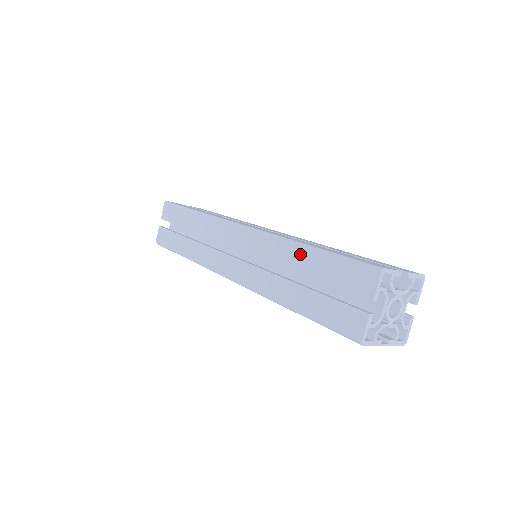
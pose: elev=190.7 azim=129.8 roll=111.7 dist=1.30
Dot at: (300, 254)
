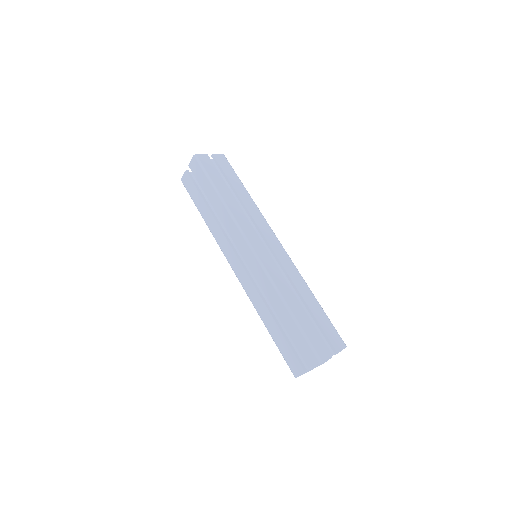
Dot at: (282, 308)
